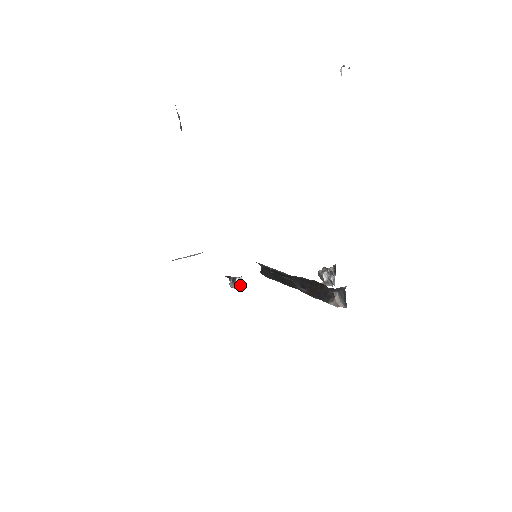
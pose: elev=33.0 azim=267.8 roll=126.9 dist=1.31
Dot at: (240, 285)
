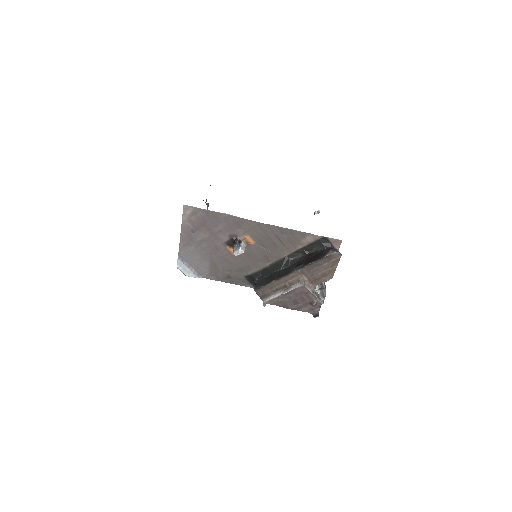
Dot at: (243, 250)
